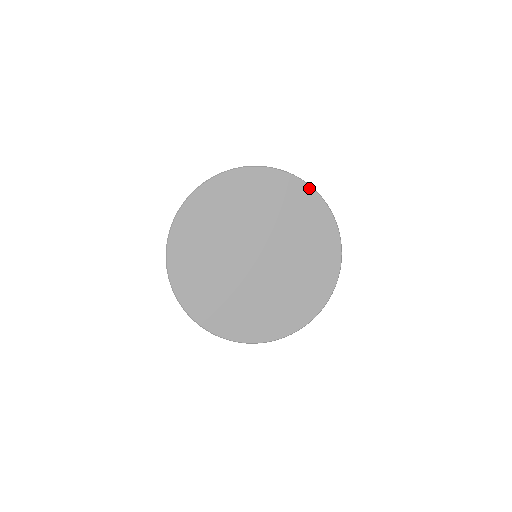
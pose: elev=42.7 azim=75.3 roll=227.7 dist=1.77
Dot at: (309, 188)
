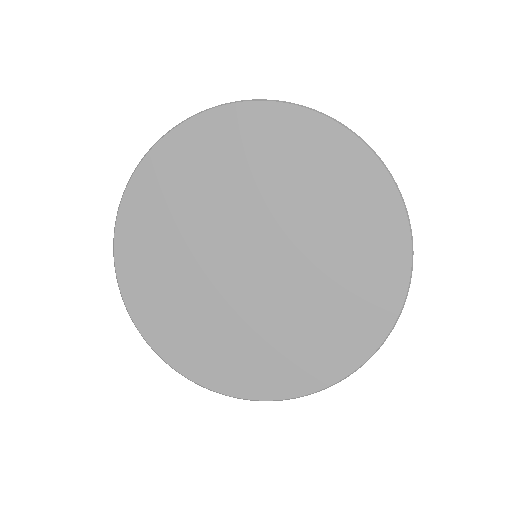
Dot at: (287, 107)
